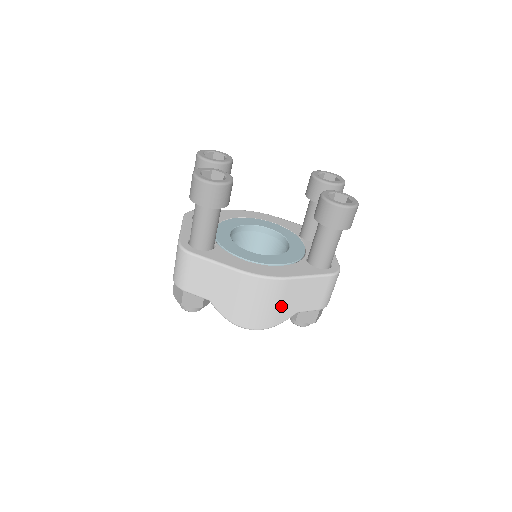
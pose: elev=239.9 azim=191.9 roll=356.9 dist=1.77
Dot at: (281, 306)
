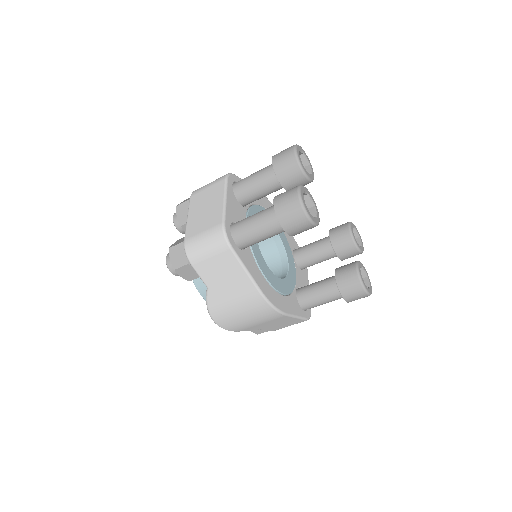
Dot at: (258, 324)
